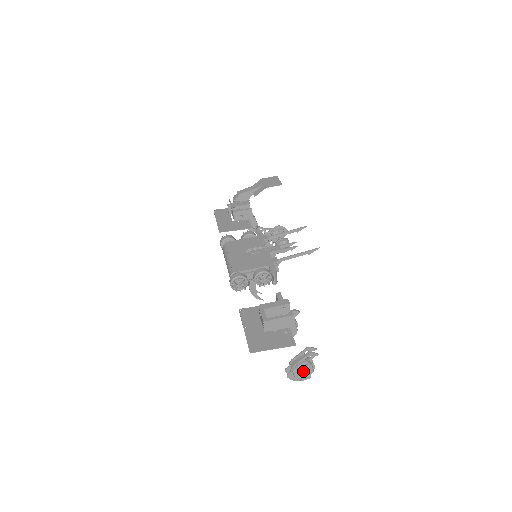
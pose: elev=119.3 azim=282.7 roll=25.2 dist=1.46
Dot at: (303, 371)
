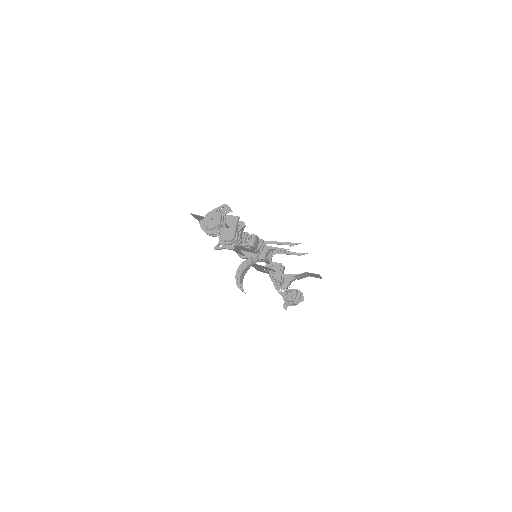
Dot at: (213, 221)
